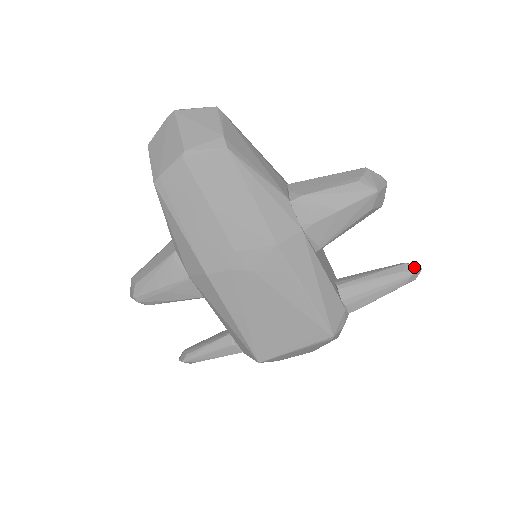
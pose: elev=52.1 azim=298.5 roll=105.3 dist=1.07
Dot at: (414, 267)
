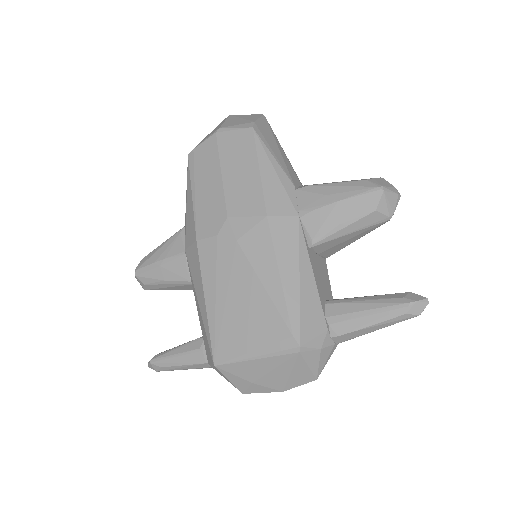
Dot at: (419, 297)
